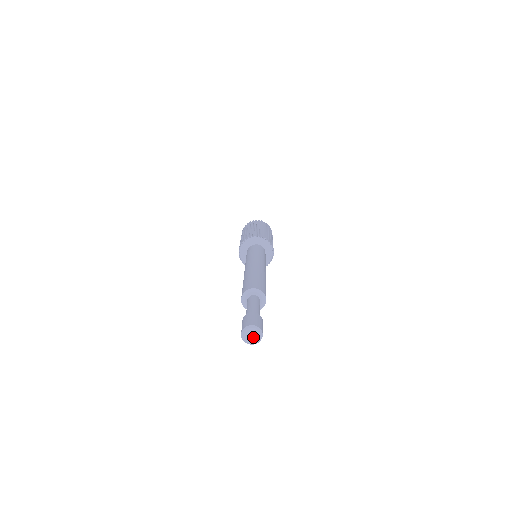
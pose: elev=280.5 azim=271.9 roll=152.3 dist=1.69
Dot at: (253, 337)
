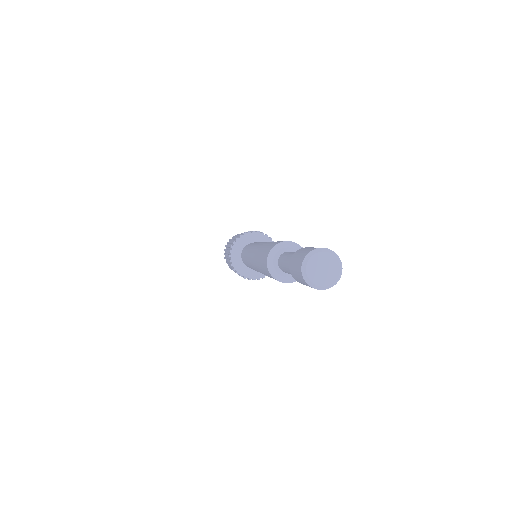
Dot at: (326, 270)
